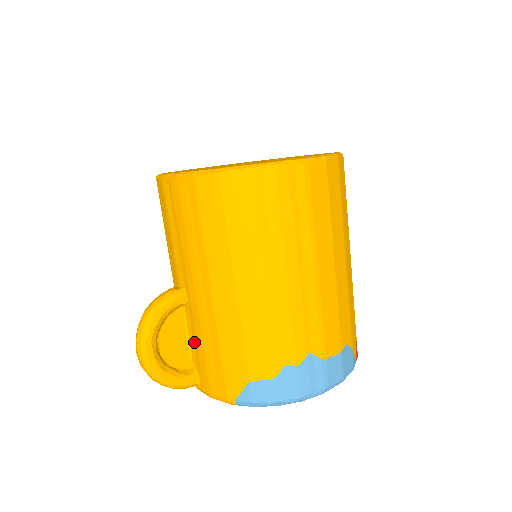
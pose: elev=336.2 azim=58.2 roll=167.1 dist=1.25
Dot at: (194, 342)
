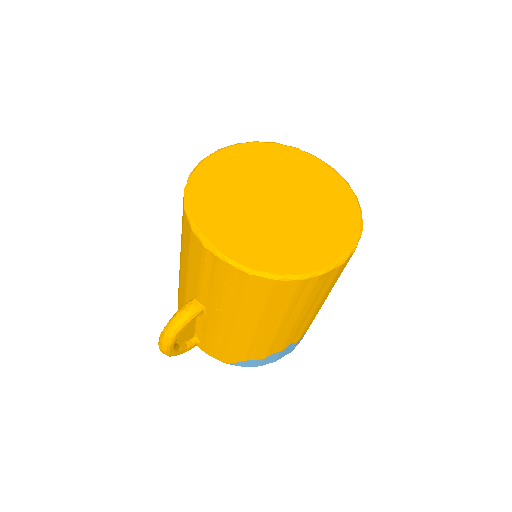
Dot at: (202, 330)
